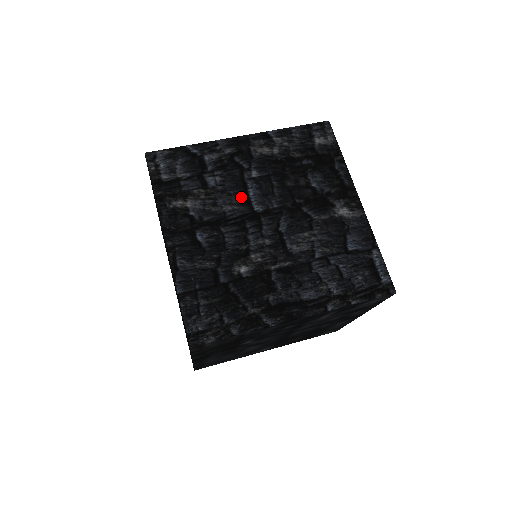
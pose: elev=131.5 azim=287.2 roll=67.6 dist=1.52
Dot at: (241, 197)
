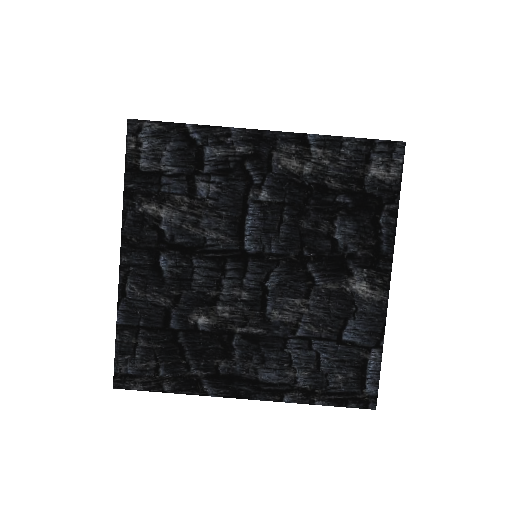
Dot at: (234, 224)
